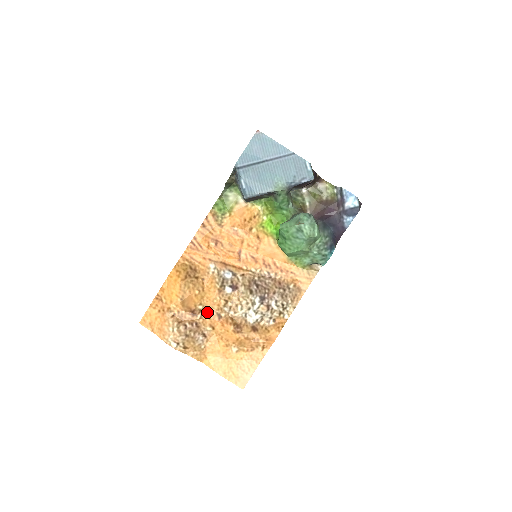
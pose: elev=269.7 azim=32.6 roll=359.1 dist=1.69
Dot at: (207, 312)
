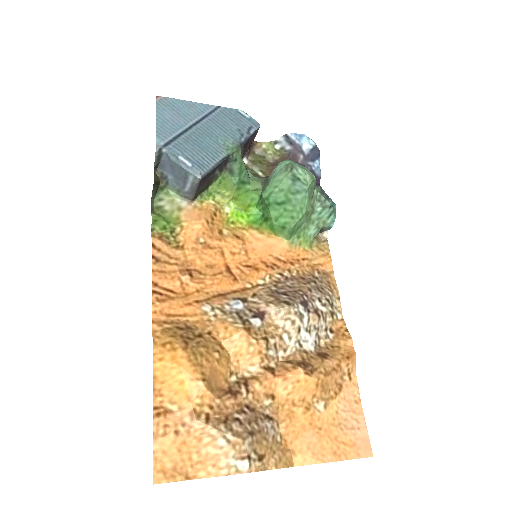
Dot at: (249, 378)
